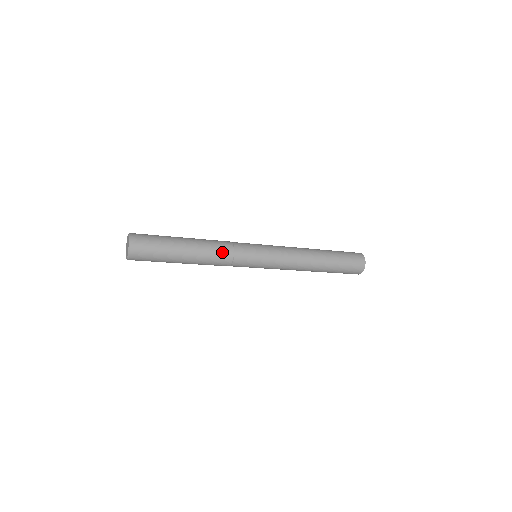
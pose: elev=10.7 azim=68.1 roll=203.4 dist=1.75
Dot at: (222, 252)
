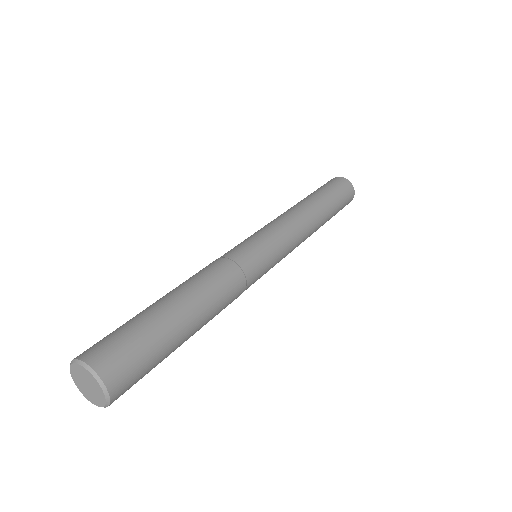
Dot at: (231, 302)
